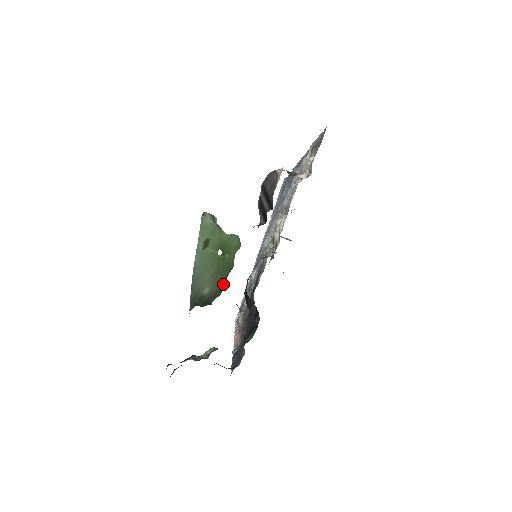
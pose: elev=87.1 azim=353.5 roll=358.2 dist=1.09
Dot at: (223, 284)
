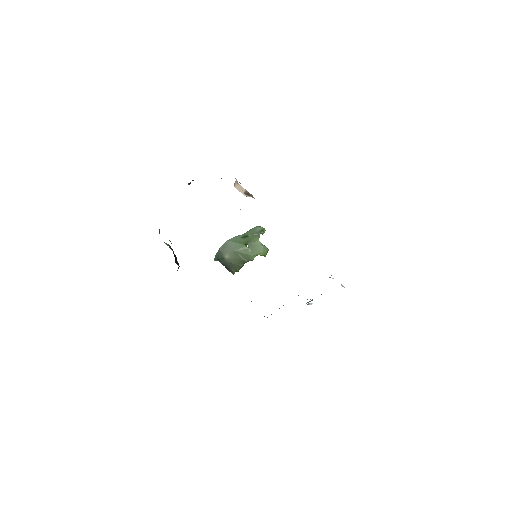
Dot at: (240, 264)
